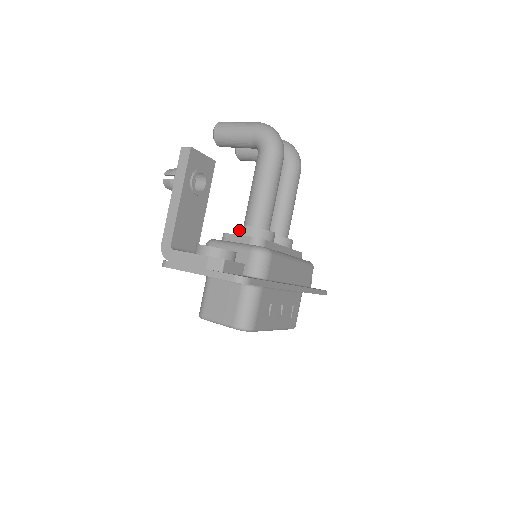
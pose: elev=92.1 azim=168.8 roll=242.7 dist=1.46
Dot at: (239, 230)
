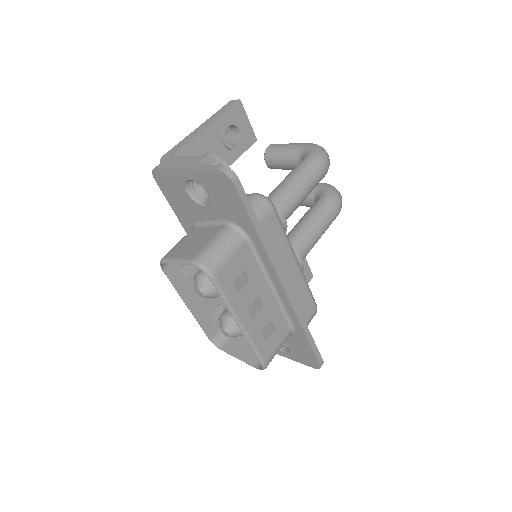
Dot at: occluded
